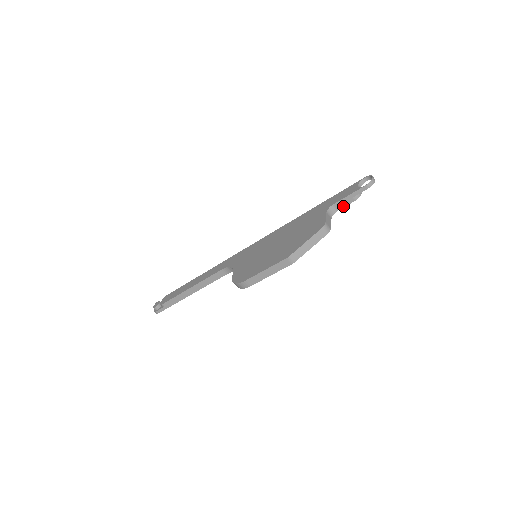
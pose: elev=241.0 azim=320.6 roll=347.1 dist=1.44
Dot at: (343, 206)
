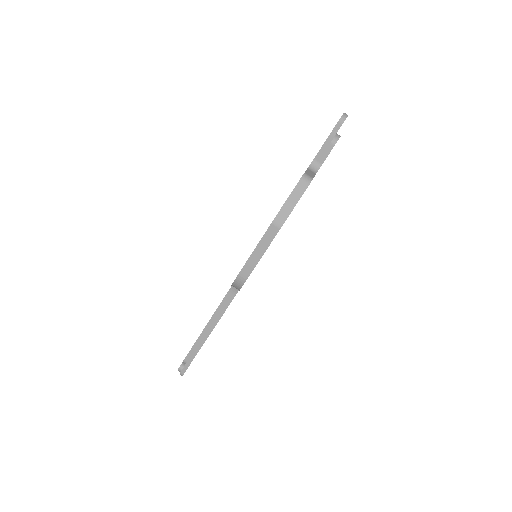
Dot at: (325, 157)
